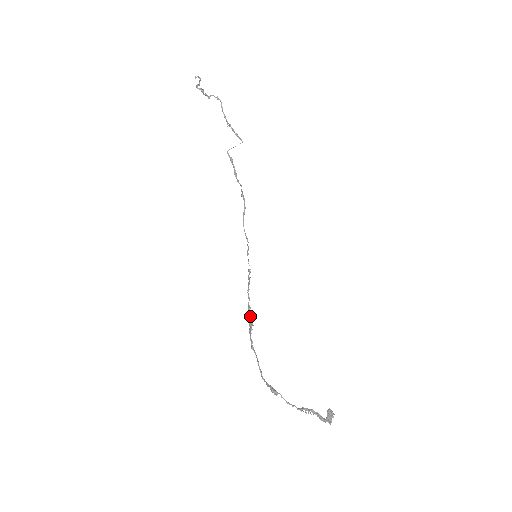
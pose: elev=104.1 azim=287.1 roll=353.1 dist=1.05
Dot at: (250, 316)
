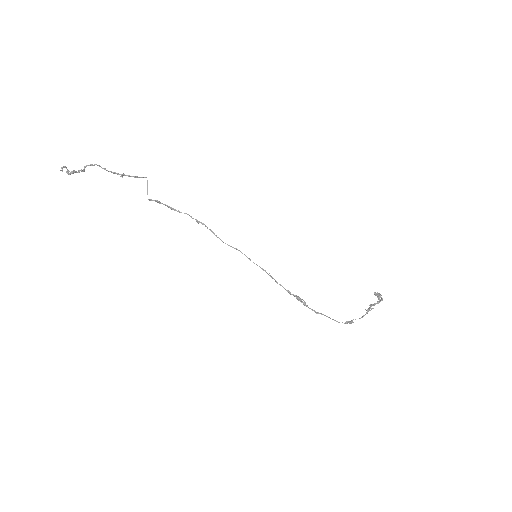
Dot at: (295, 296)
